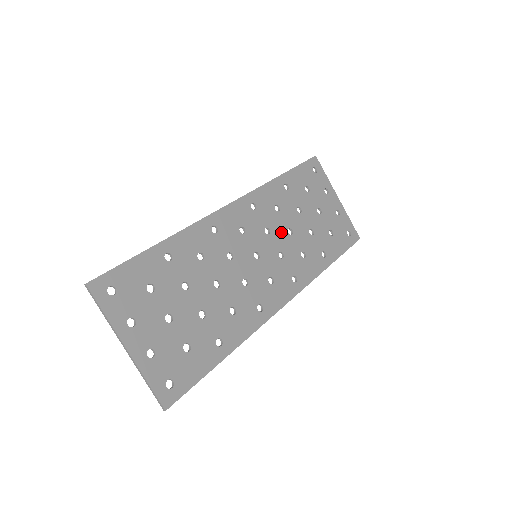
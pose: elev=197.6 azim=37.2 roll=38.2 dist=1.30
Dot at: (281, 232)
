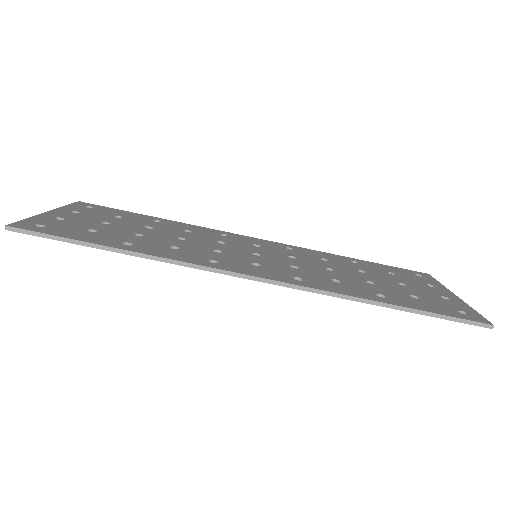
Dot at: (313, 264)
